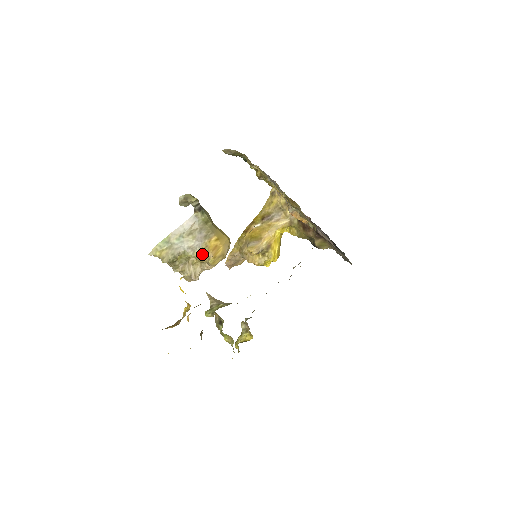
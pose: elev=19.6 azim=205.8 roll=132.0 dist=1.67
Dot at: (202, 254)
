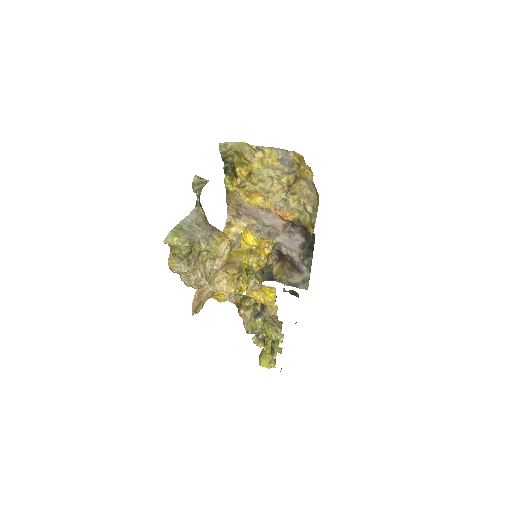
Dot at: (217, 244)
